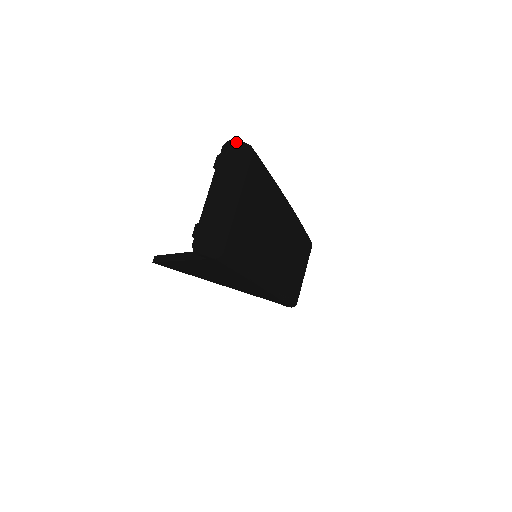
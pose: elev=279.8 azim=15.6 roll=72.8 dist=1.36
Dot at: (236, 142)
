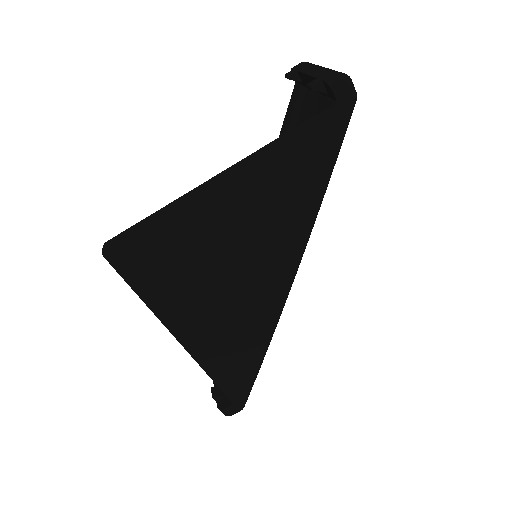
Dot at: occluded
